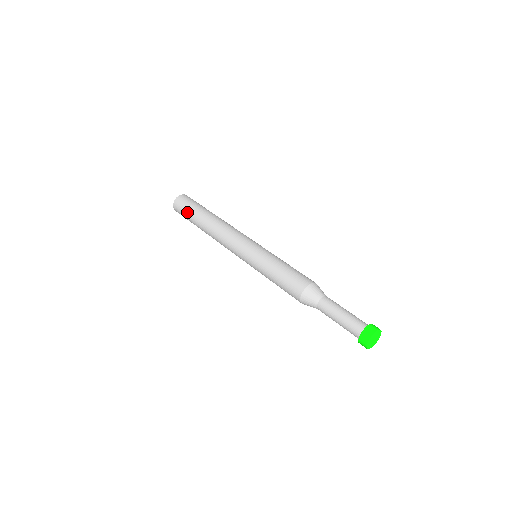
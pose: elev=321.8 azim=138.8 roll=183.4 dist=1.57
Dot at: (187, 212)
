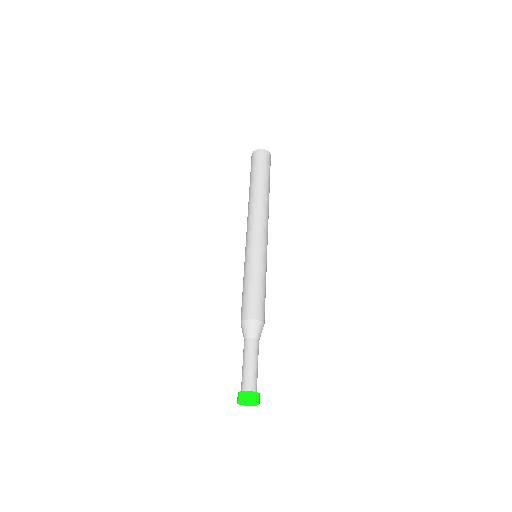
Dot at: (258, 168)
